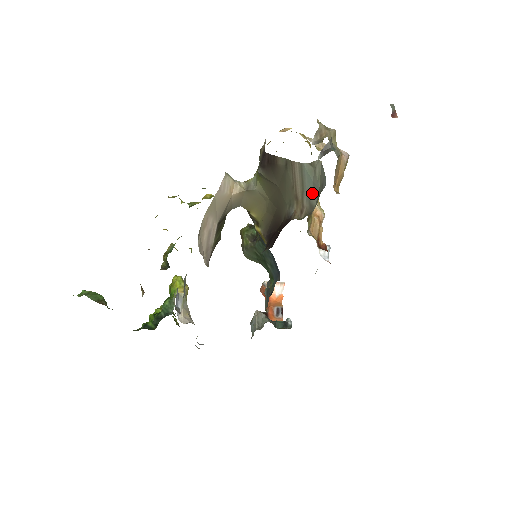
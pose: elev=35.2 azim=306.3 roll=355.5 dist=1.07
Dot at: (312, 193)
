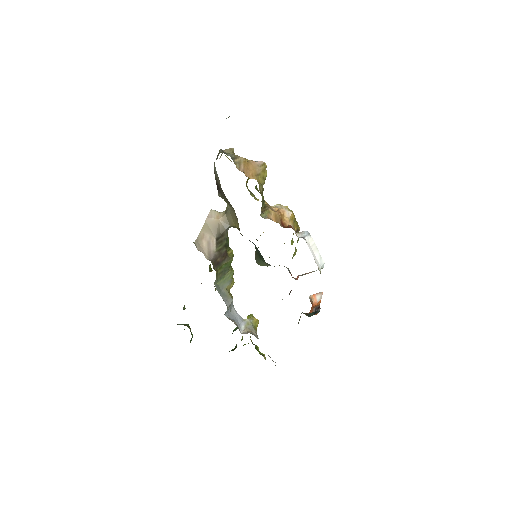
Dot at: occluded
